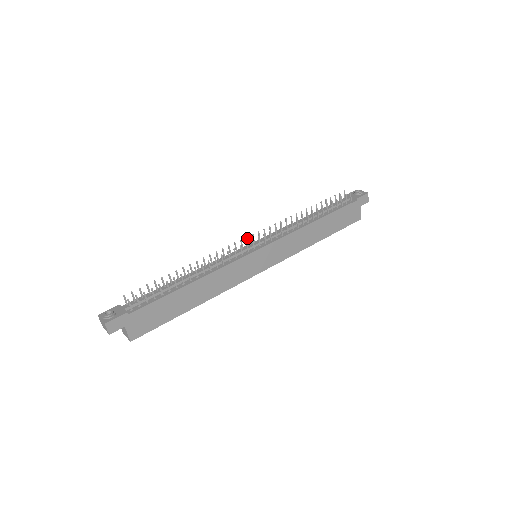
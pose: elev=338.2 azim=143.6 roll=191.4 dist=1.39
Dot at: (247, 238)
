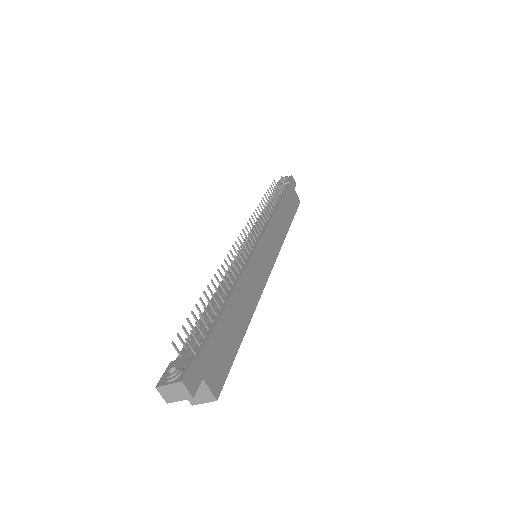
Dot at: (238, 238)
